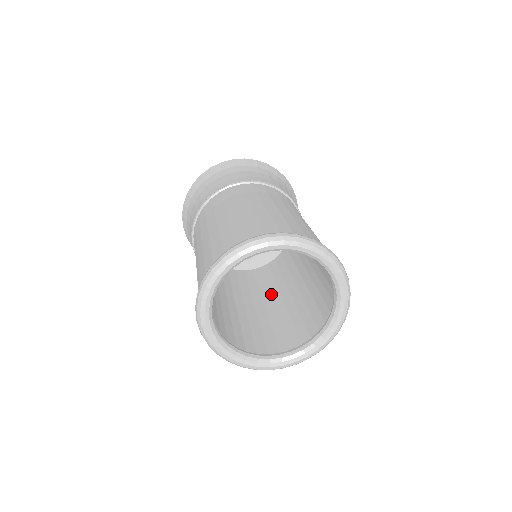
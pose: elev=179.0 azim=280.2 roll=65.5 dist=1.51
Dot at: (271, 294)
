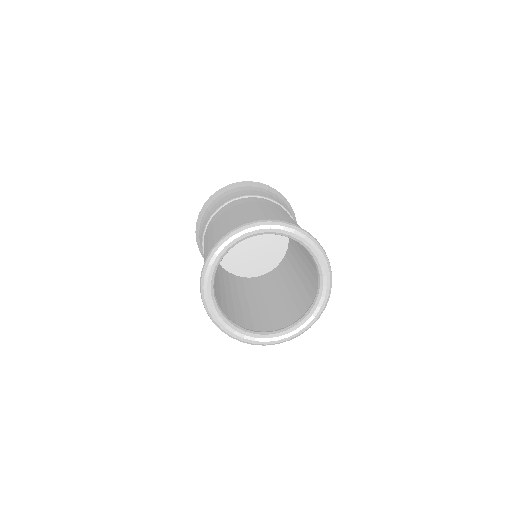
Dot at: (263, 294)
